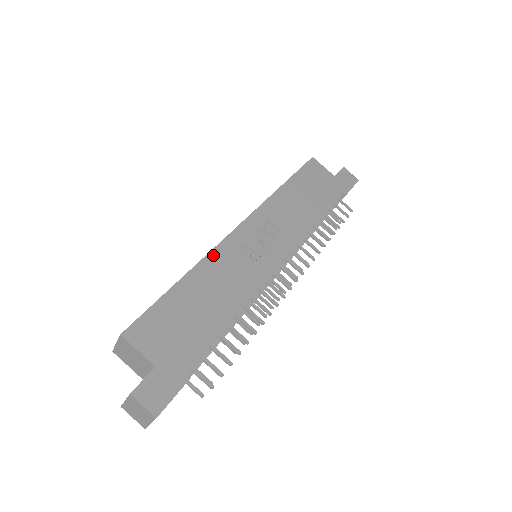
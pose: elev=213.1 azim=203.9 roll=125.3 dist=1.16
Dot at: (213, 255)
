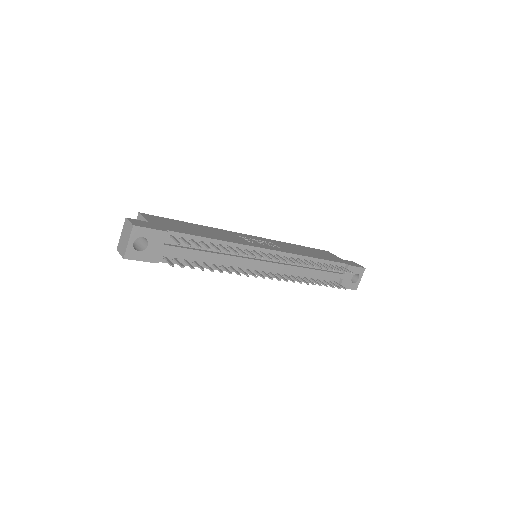
Dot at: (220, 230)
